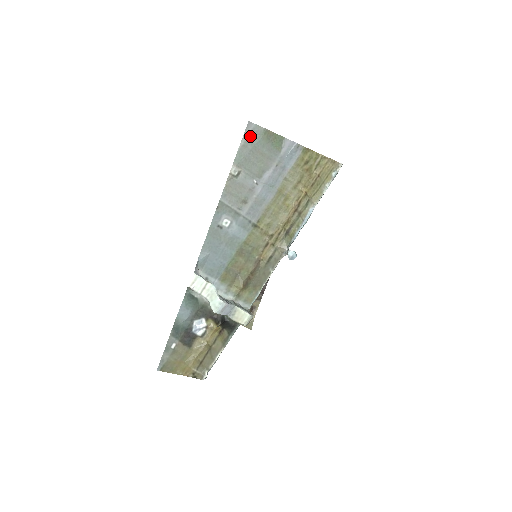
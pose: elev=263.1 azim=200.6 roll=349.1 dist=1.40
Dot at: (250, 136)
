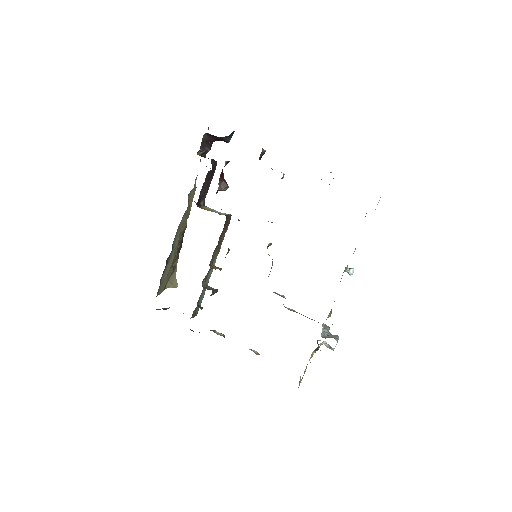
Dot at: occluded
